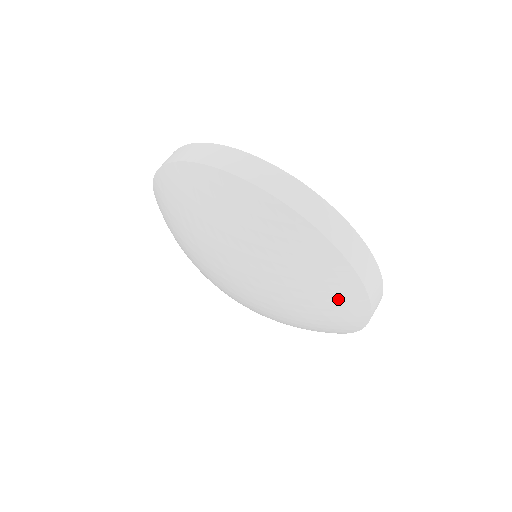
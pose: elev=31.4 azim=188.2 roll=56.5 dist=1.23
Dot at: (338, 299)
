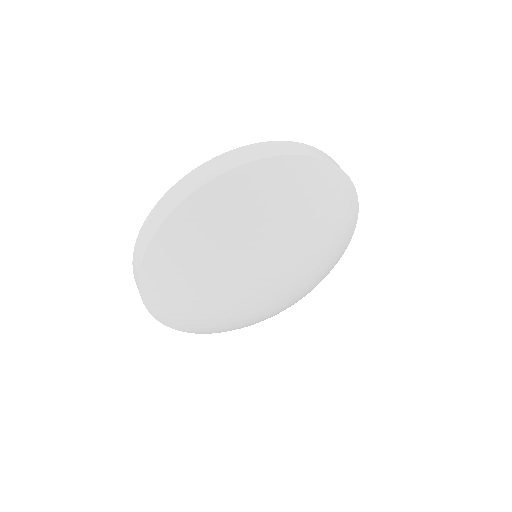
Dot at: (348, 228)
